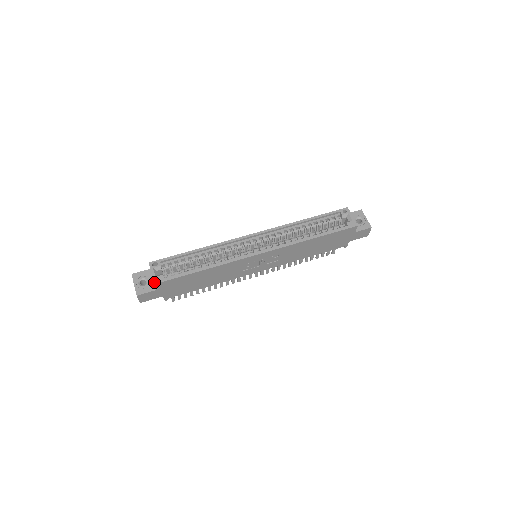
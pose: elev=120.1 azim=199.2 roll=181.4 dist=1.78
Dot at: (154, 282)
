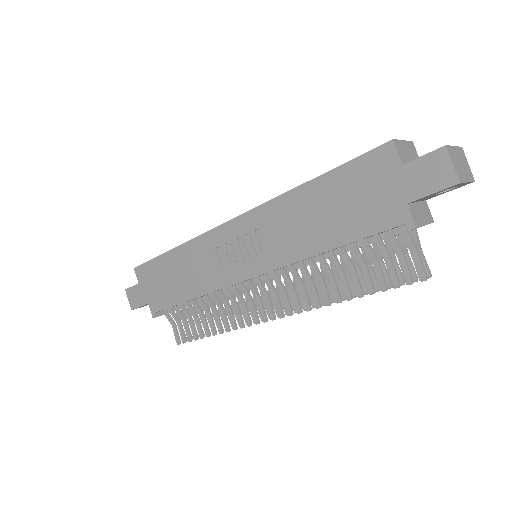
Dot at: (136, 267)
